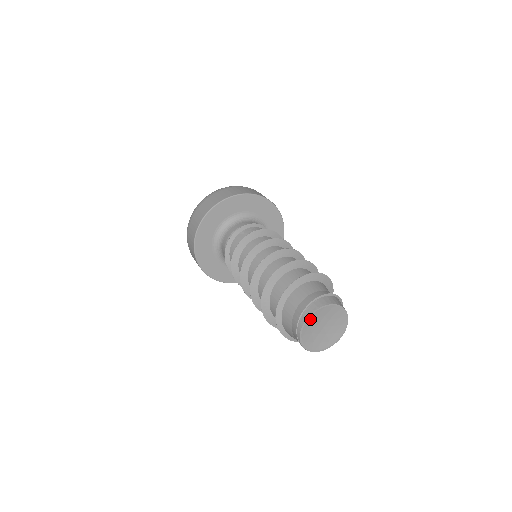
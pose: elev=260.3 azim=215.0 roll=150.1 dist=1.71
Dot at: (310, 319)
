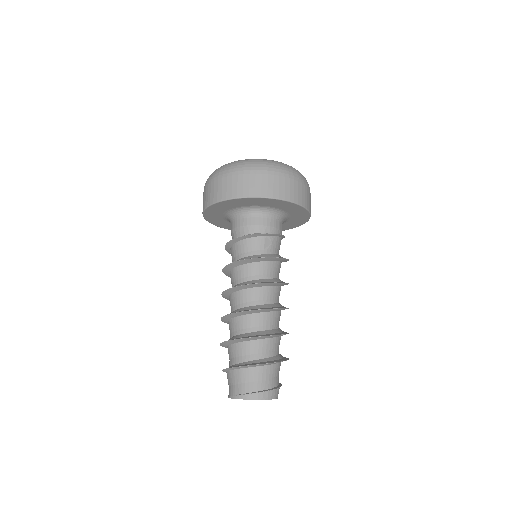
Dot at: (255, 399)
